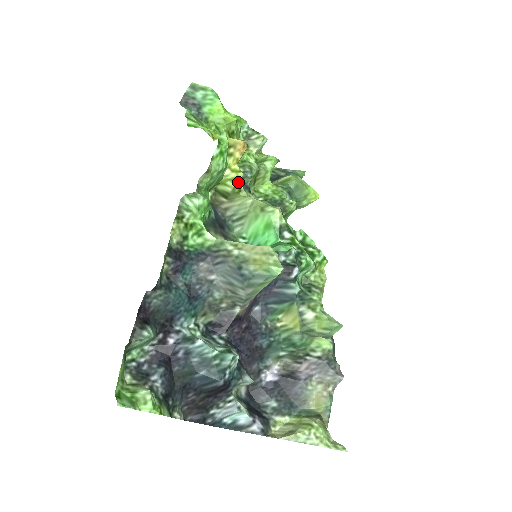
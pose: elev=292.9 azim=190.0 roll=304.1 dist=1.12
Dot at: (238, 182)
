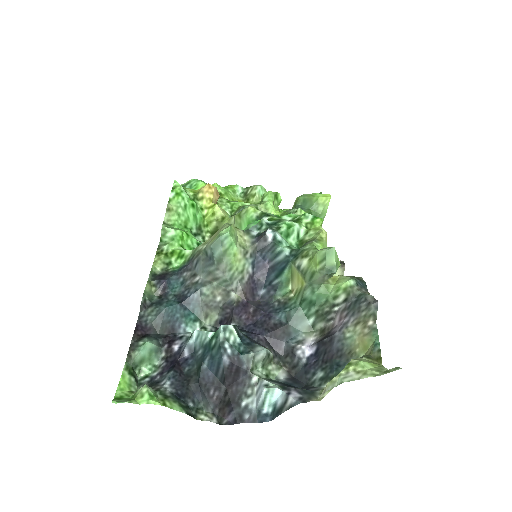
Dot at: (217, 213)
